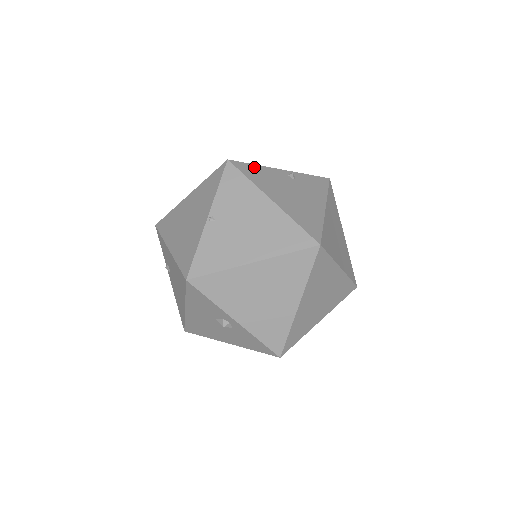
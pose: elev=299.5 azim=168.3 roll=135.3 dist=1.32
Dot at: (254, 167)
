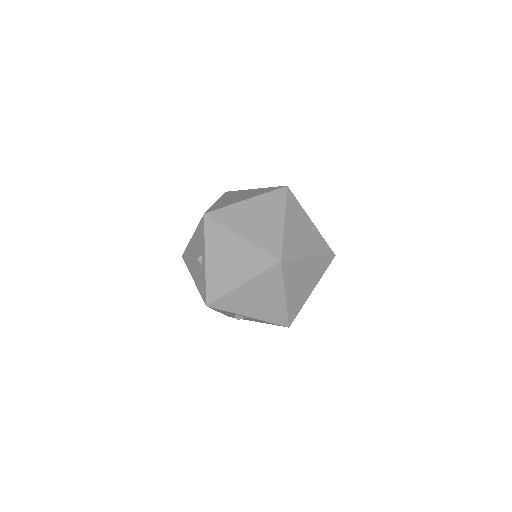
Dot at: (297, 203)
